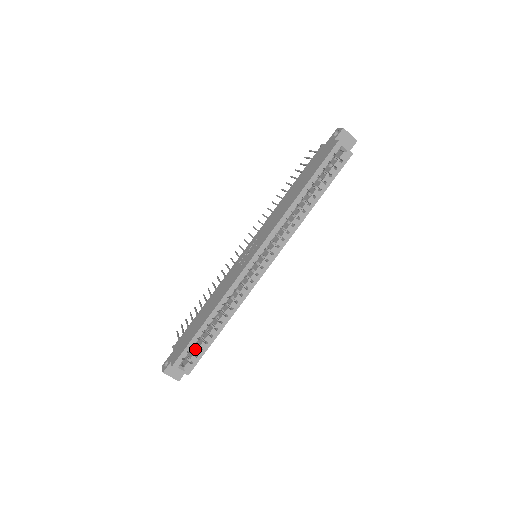
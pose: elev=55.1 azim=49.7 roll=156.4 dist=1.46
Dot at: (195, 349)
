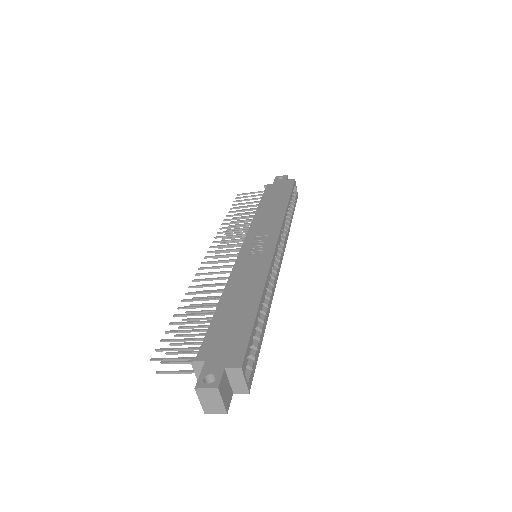
Dot at: occluded
